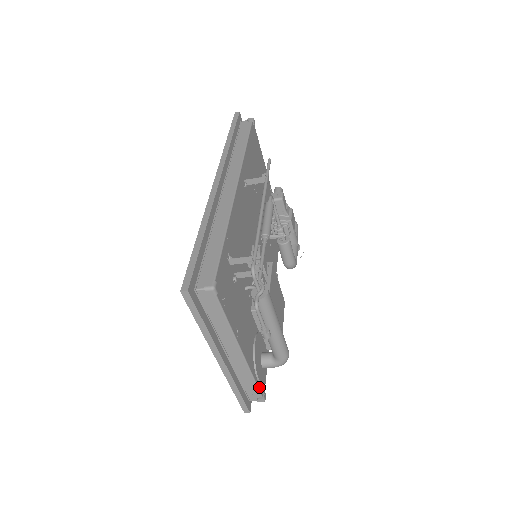
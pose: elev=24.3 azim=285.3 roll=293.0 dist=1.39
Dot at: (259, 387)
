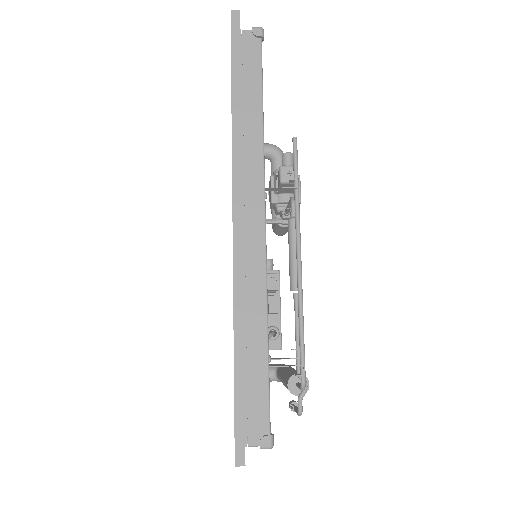
Dot at: occluded
